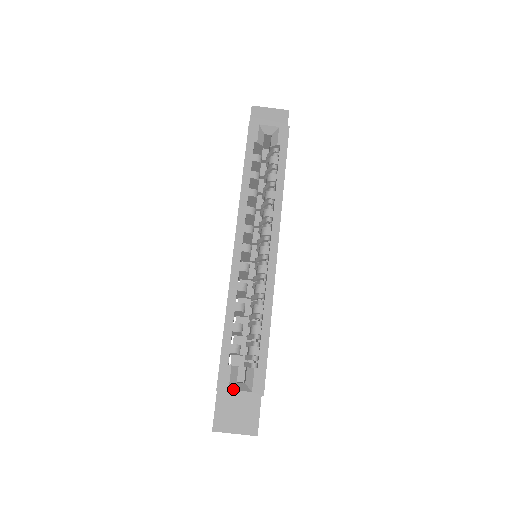
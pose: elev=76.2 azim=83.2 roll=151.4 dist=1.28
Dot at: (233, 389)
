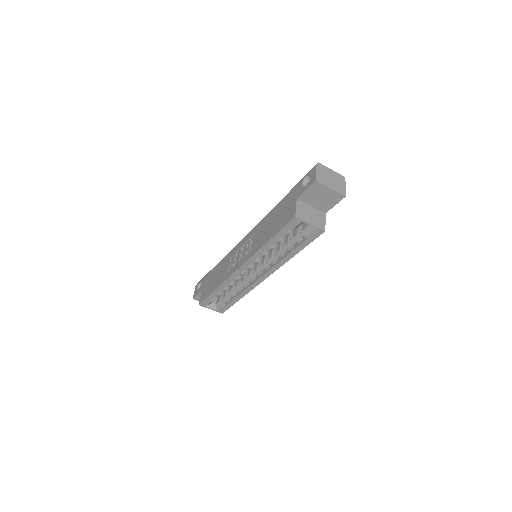
Dot at: (208, 307)
